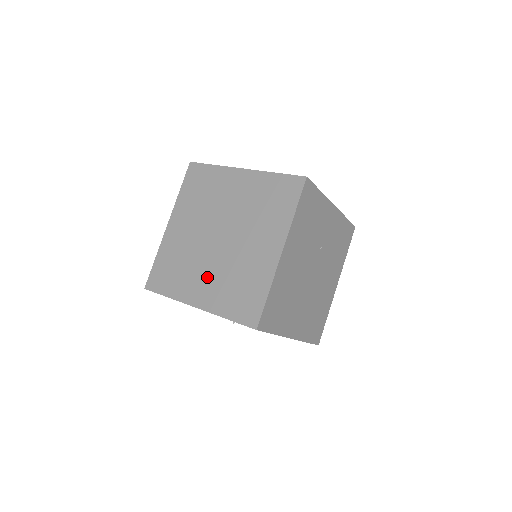
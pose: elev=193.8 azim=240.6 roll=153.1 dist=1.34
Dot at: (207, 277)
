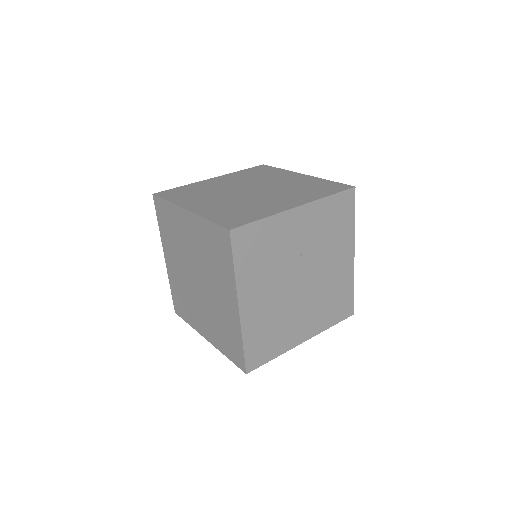
Dot at: (203, 316)
